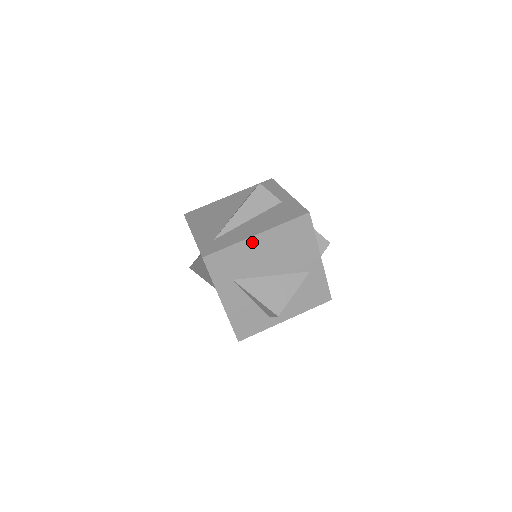
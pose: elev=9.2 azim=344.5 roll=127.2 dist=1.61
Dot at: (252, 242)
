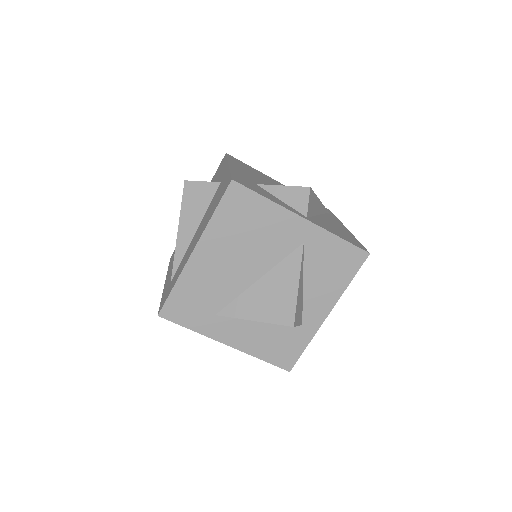
Dot at: (196, 262)
